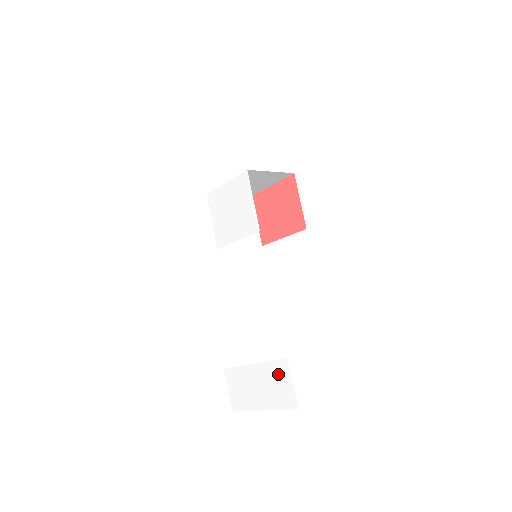
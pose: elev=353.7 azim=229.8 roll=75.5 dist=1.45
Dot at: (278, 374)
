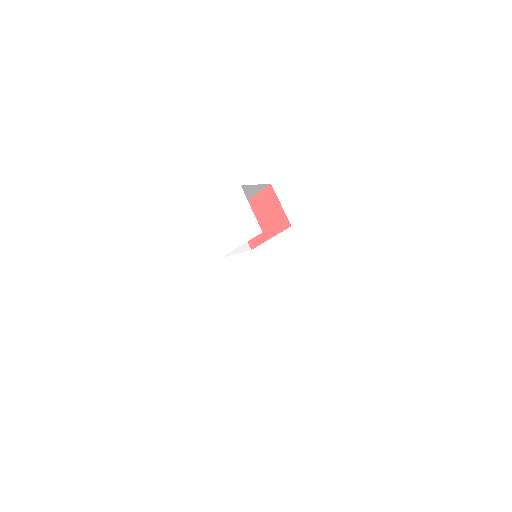
Dot at: (302, 343)
